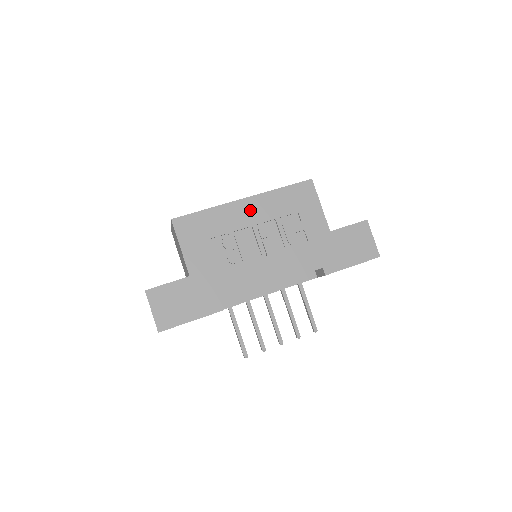
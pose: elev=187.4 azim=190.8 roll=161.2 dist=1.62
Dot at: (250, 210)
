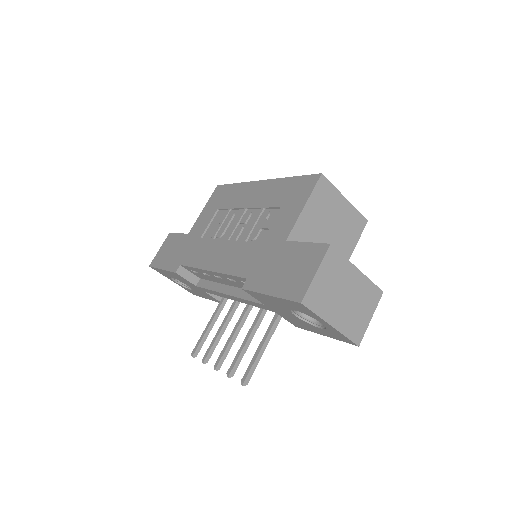
Dot at: (255, 193)
